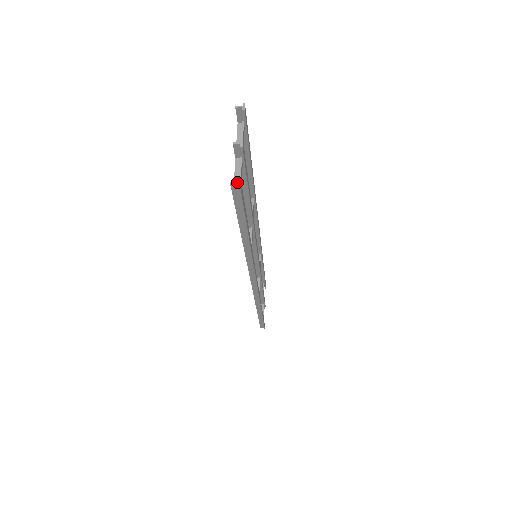
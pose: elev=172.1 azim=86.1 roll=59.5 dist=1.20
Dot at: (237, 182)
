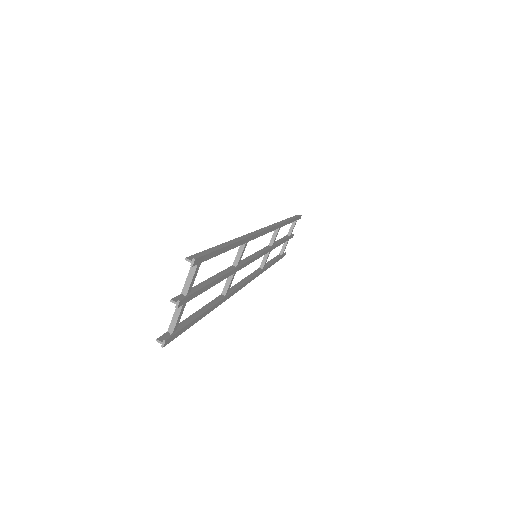
Dot at: (162, 342)
